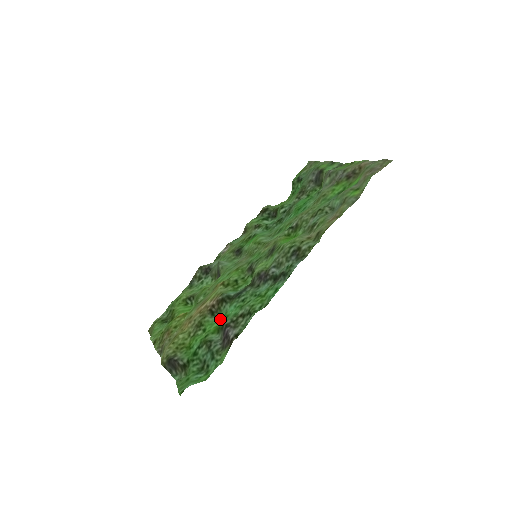
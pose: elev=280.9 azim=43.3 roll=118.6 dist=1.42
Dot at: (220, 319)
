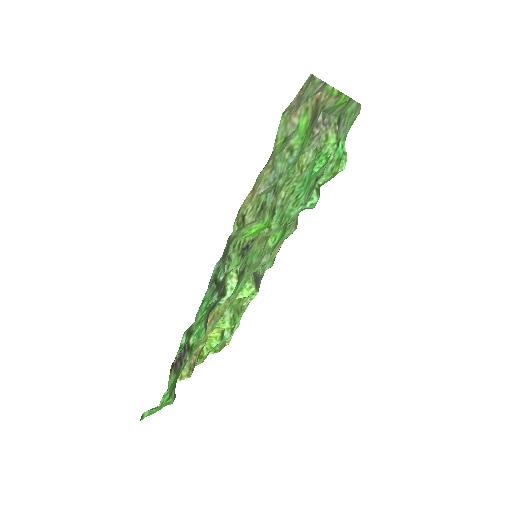
Dot at: (200, 337)
